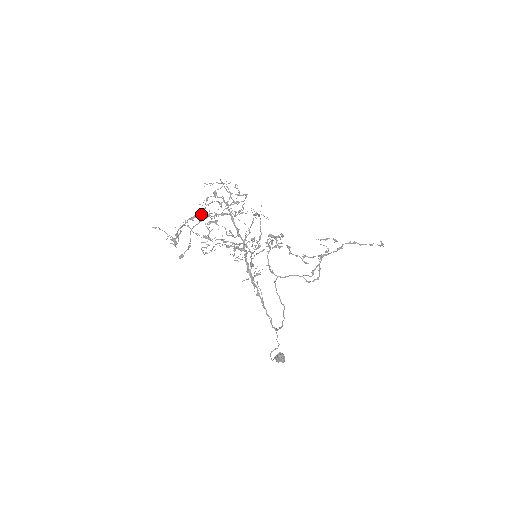
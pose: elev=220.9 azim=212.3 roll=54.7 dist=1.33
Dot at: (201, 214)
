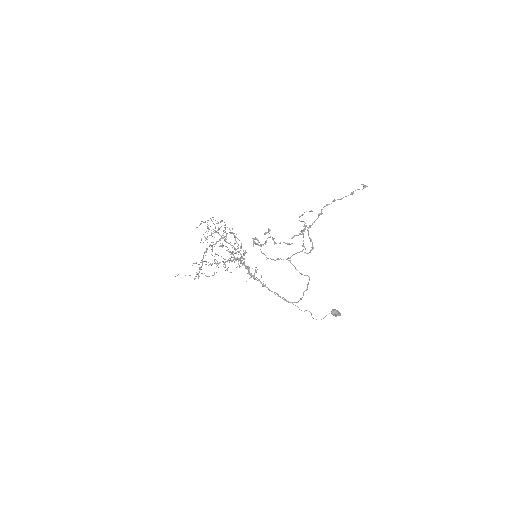
Dot at: occluded
